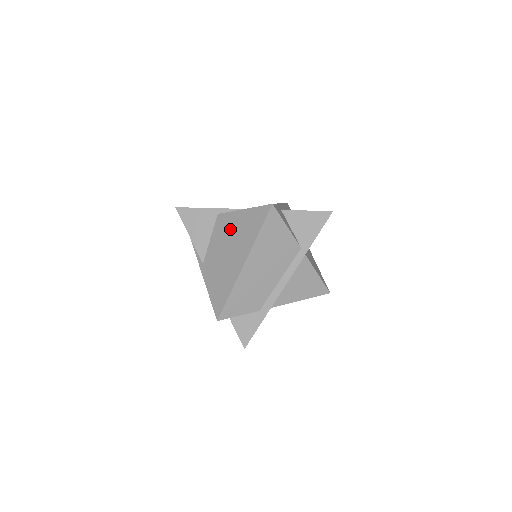
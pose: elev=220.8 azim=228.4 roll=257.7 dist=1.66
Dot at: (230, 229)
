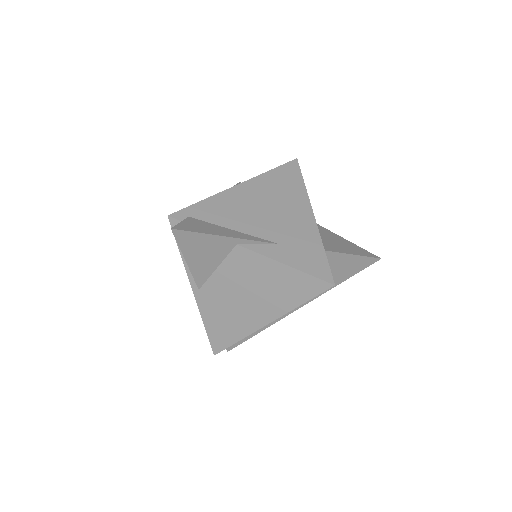
Dot at: (256, 276)
